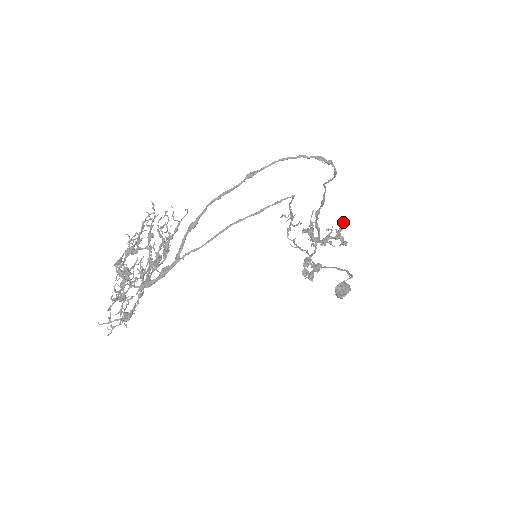
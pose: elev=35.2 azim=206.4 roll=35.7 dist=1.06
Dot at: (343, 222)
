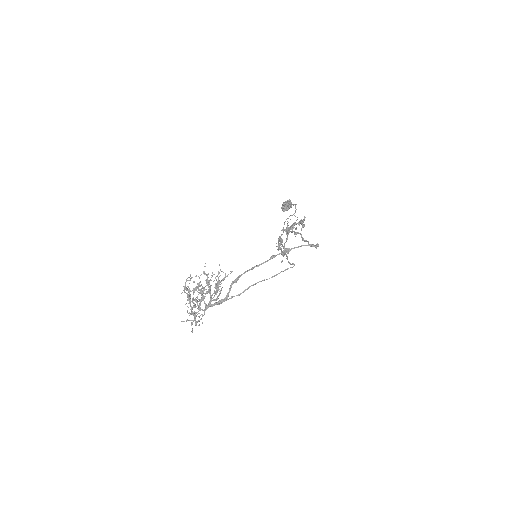
Dot at: occluded
